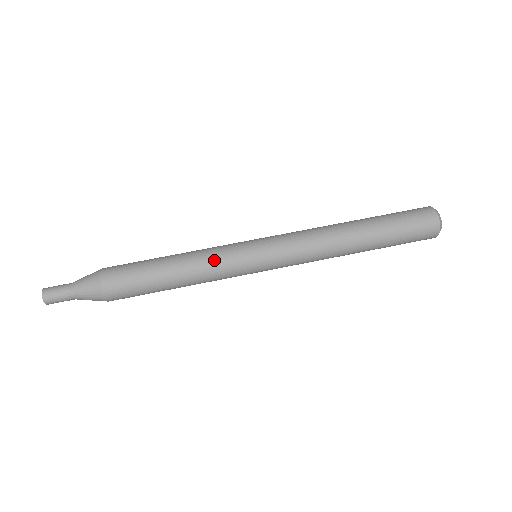
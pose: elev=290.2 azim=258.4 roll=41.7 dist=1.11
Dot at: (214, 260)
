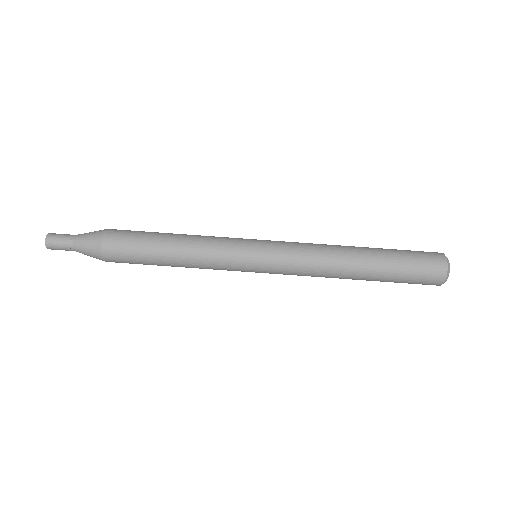
Dot at: (213, 258)
